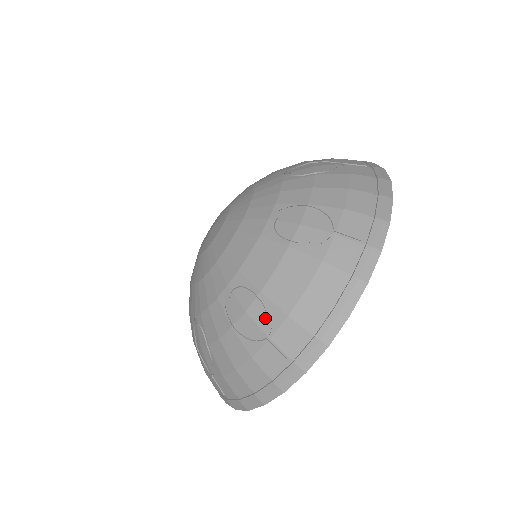
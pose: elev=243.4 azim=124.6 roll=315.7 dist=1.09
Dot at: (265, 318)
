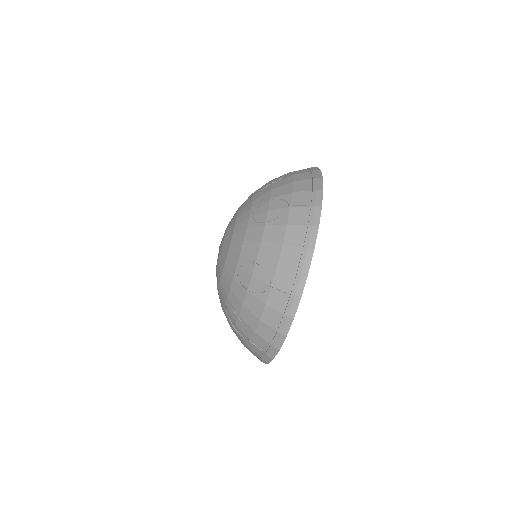
Dot at: (245, 330)
